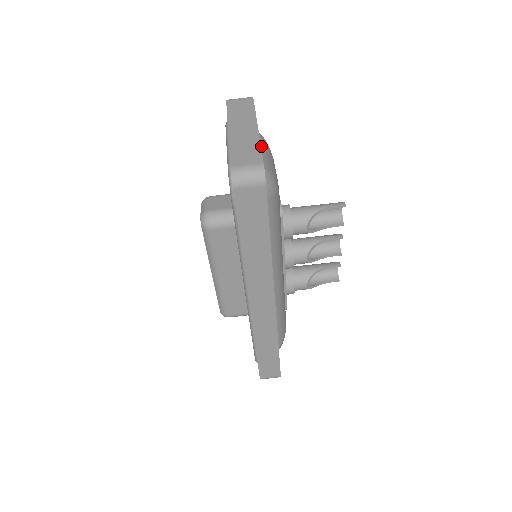
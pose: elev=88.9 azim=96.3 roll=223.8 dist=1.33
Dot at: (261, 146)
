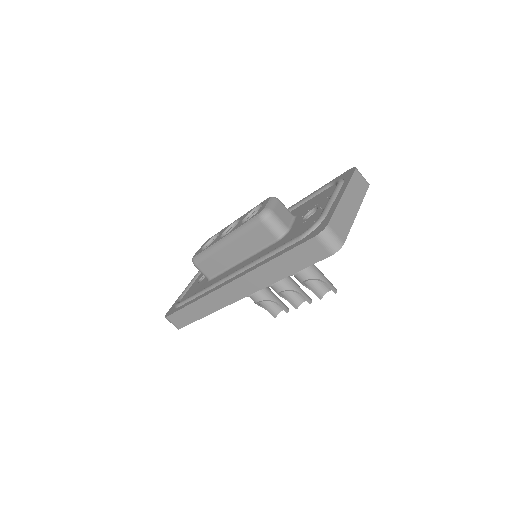
Dot at: occluded
